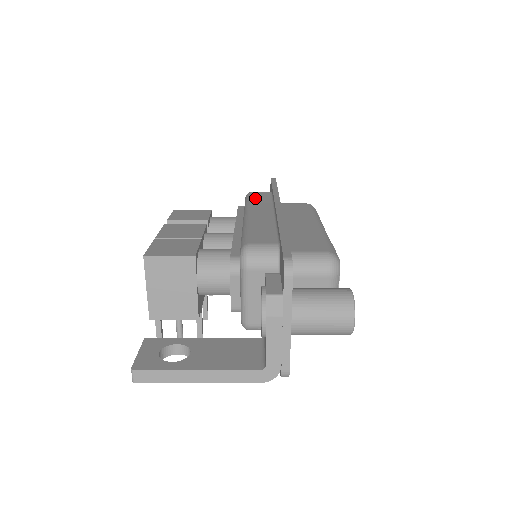
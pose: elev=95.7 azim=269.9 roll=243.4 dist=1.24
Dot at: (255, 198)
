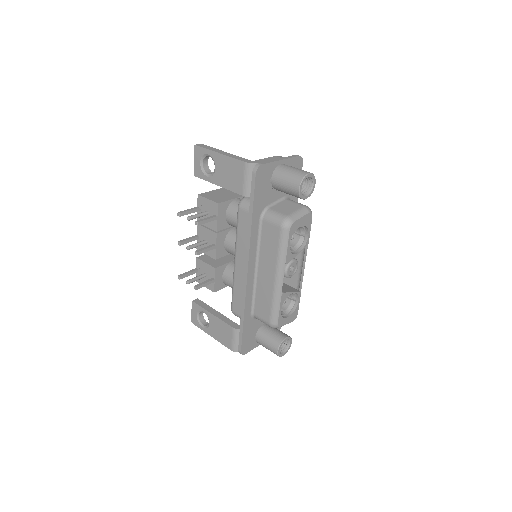
Dot at: occluded
